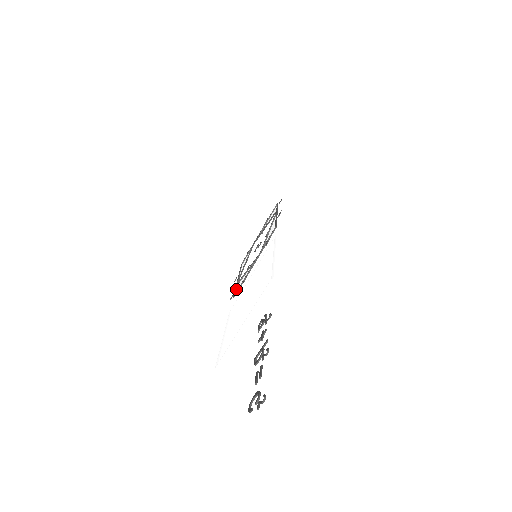
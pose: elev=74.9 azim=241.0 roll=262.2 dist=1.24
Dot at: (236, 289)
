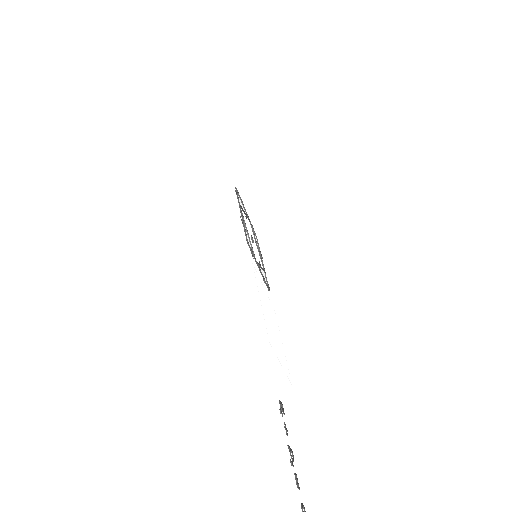
Dot at: occluded
